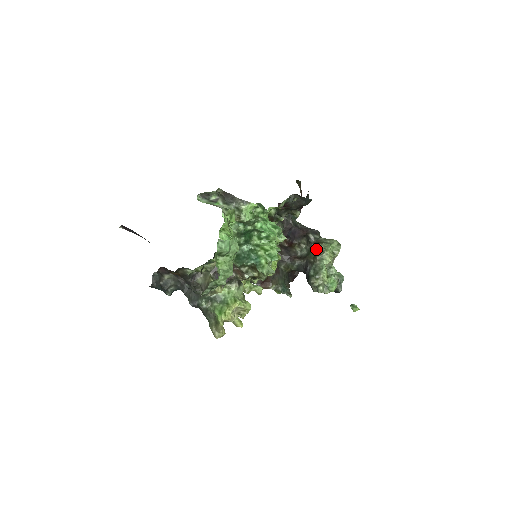
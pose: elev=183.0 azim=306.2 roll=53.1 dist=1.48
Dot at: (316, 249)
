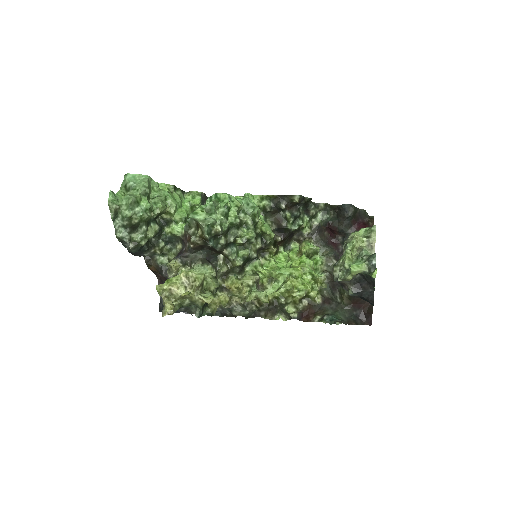
Dot at: occluded
